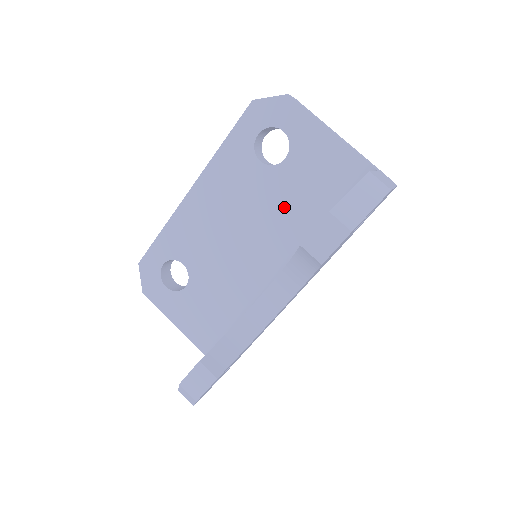
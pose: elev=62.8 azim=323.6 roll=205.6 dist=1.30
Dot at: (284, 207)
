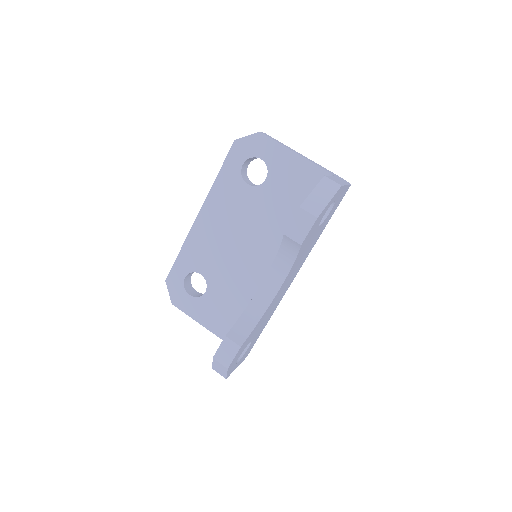
Dot at: (271, 215)
